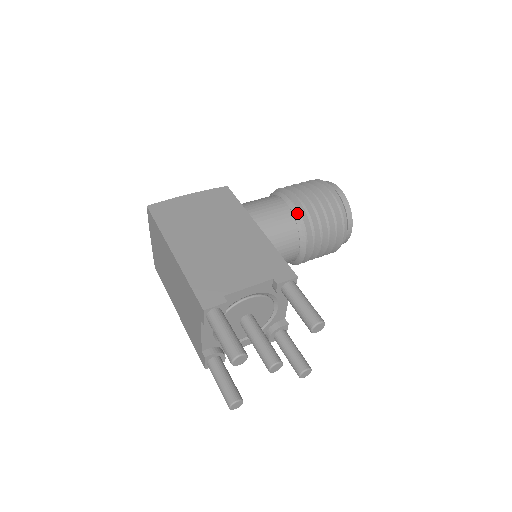
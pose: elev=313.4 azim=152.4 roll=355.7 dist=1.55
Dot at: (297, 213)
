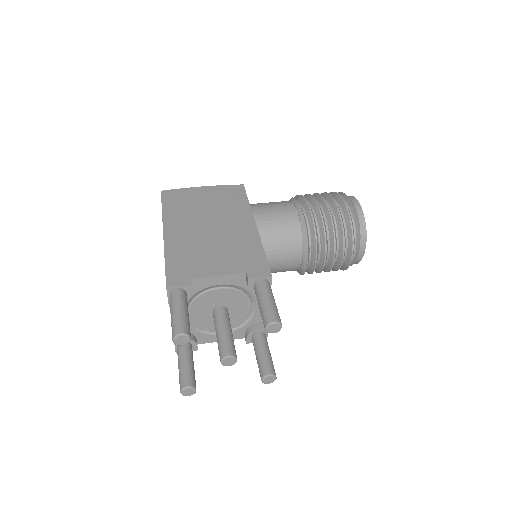
Dot at: (303, 219)
